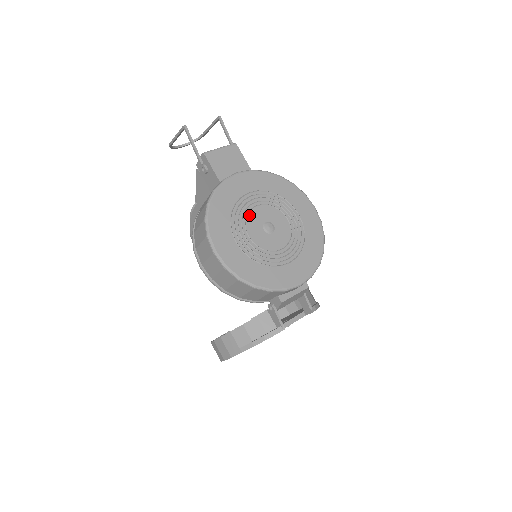
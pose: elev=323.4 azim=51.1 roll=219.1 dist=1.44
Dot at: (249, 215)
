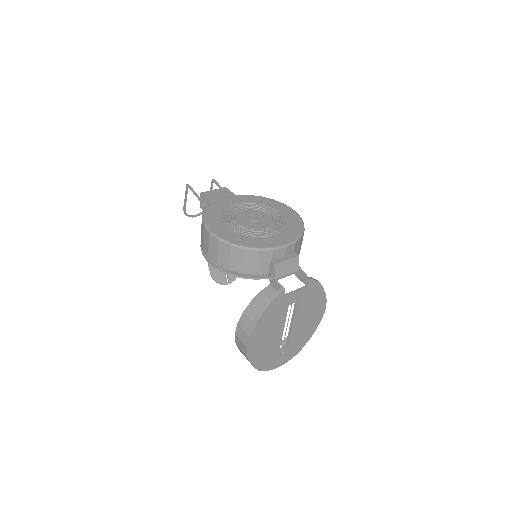
Dot at: (237, 214)
